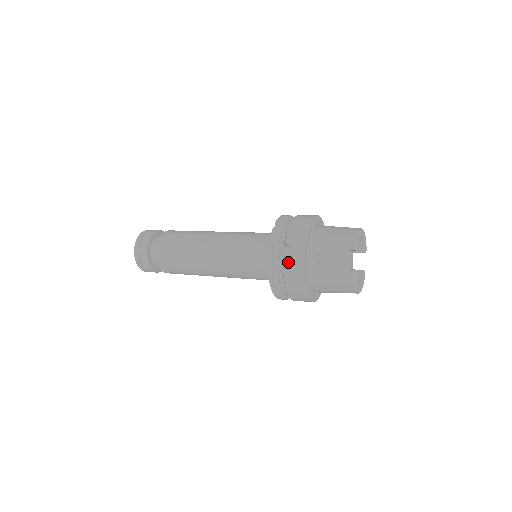
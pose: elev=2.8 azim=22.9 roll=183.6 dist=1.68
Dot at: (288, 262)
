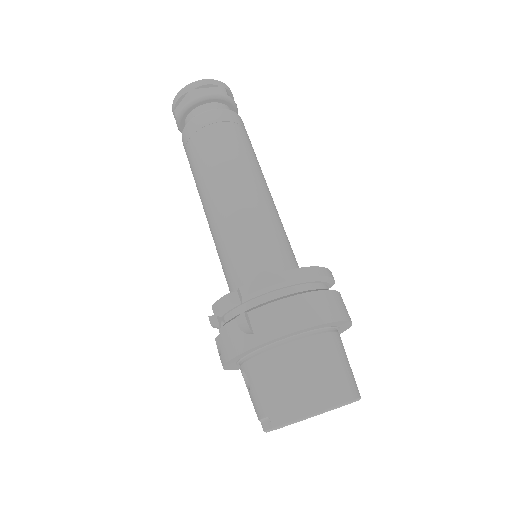
Dot at: occluded
